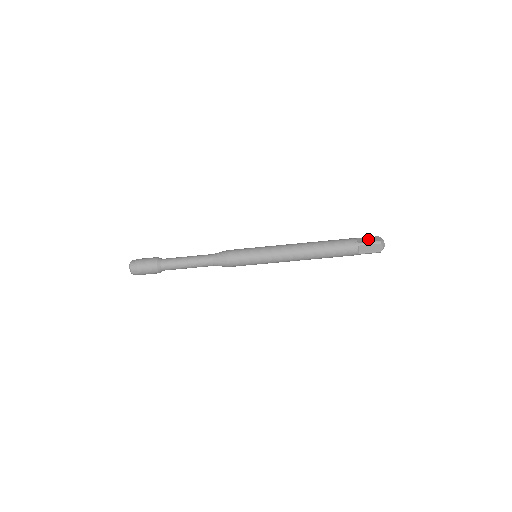
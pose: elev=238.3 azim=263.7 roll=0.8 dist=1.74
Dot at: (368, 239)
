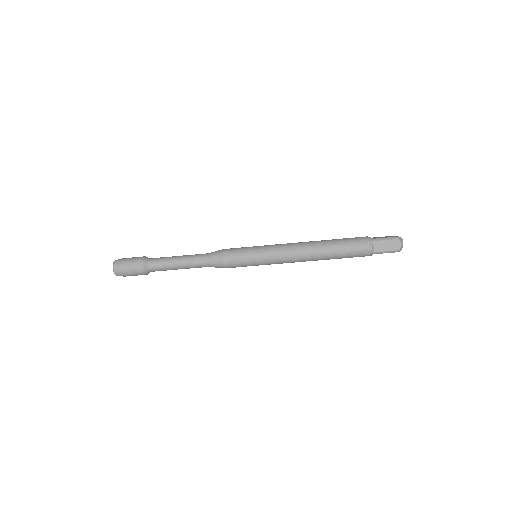
Dot at: (386, 245)
